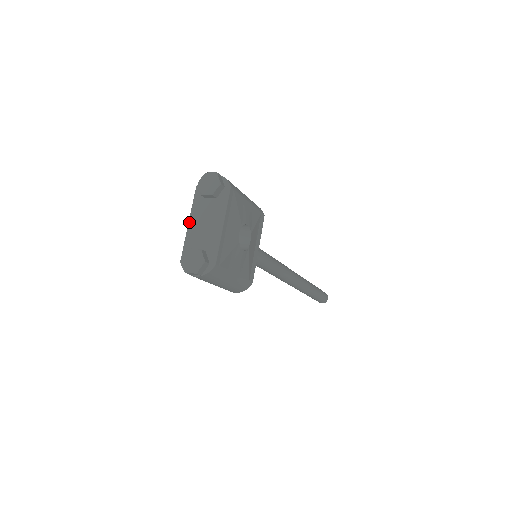
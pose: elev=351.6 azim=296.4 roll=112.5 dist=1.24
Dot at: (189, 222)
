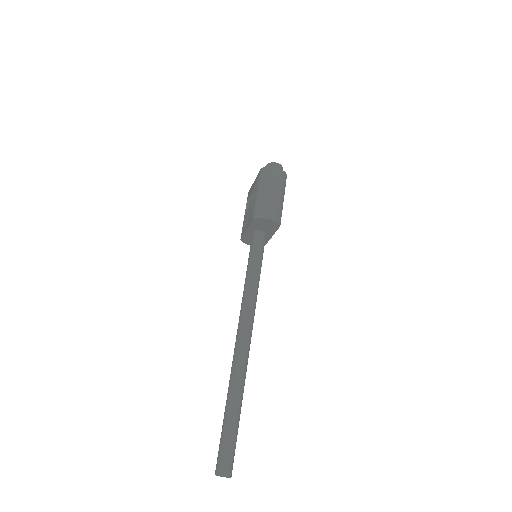
Dot at: occluded
